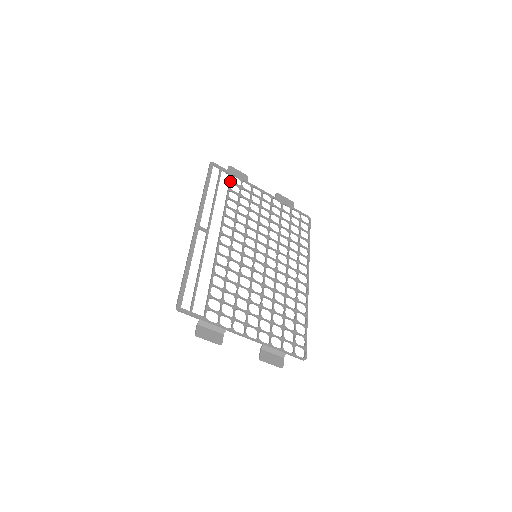
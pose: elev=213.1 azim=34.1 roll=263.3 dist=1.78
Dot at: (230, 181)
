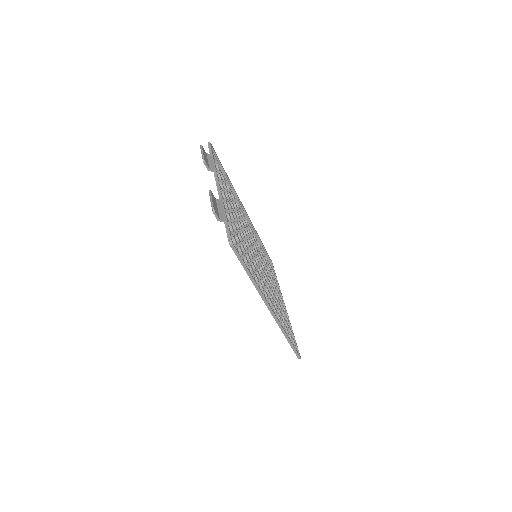
Dot at: occluded
